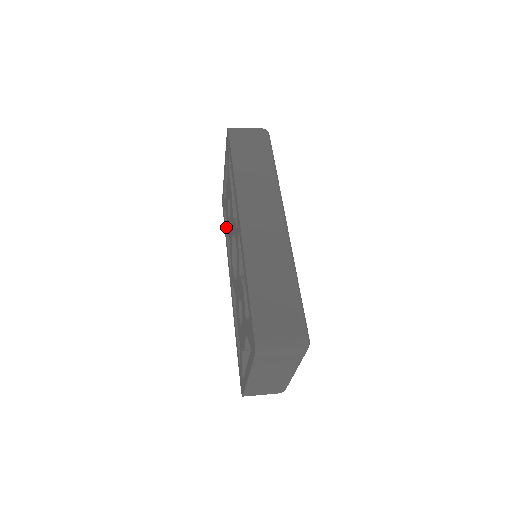
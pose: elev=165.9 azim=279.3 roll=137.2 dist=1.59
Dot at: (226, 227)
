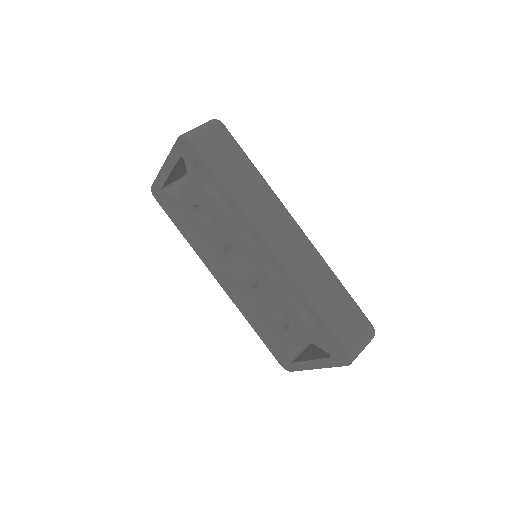
Dot at: (179, 223)
